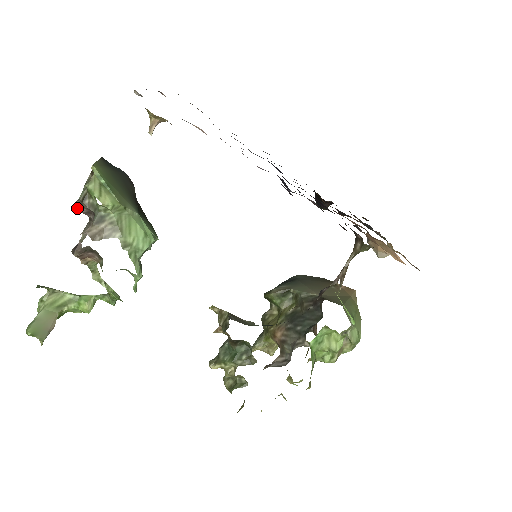
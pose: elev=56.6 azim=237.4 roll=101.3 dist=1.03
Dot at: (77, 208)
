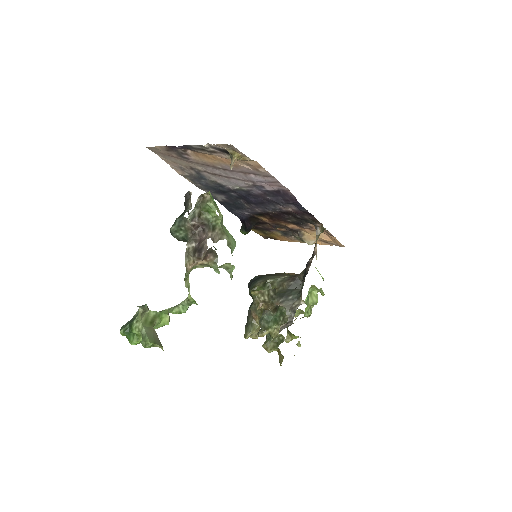
Dot at: (193, 224)
